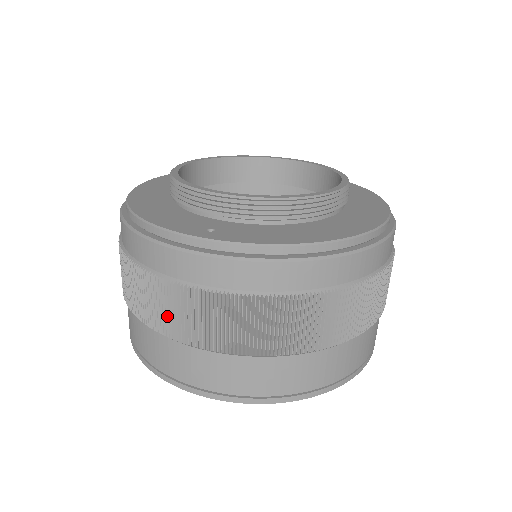
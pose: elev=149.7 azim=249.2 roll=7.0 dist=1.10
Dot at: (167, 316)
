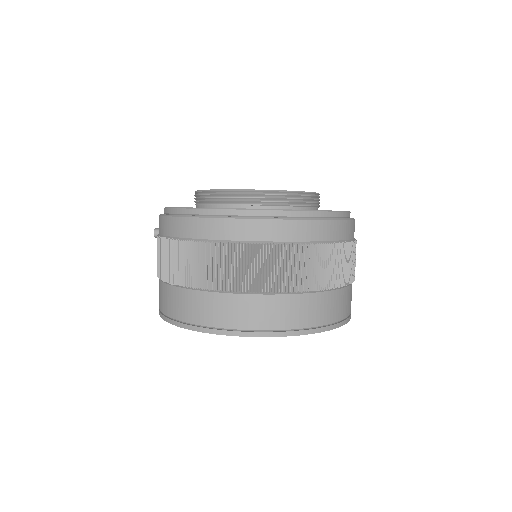
Dot at: (235, 273)
